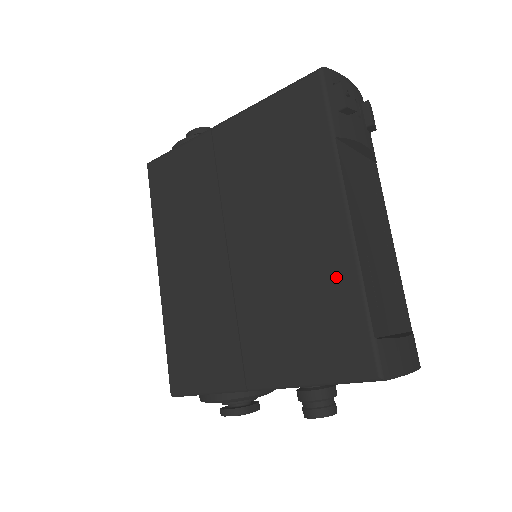
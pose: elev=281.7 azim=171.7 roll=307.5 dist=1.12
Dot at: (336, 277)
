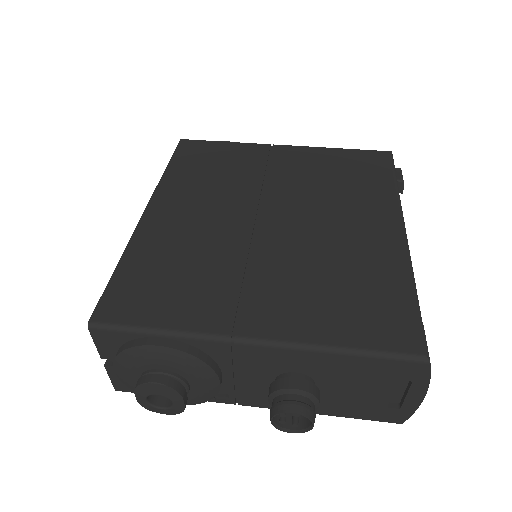
Dot at: (385, 266)
